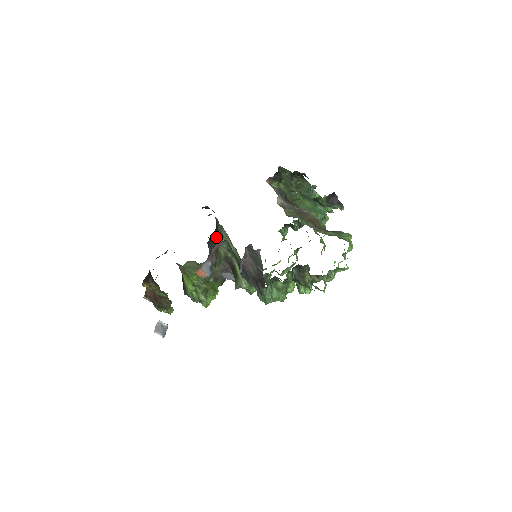
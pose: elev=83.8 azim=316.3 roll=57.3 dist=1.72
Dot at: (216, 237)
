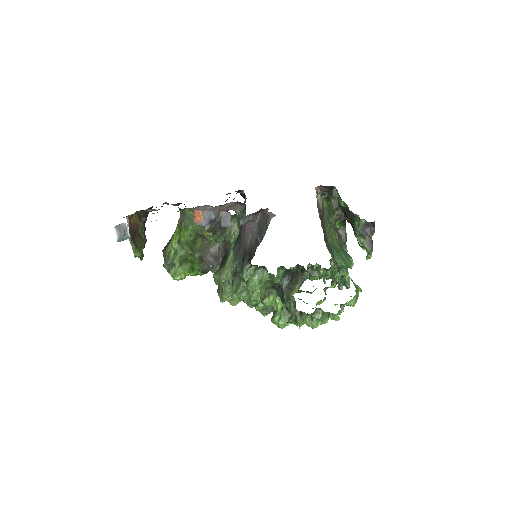
Dot at: occluded
